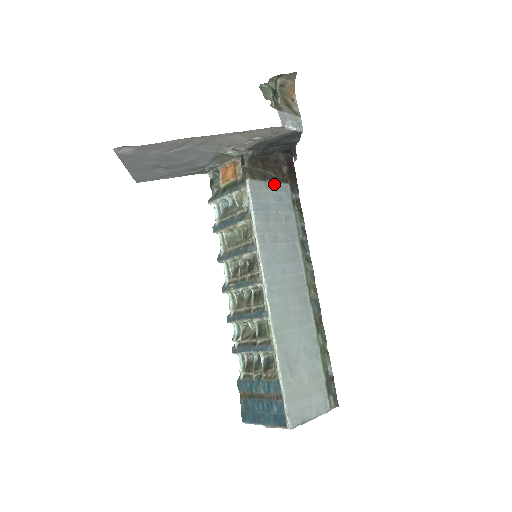
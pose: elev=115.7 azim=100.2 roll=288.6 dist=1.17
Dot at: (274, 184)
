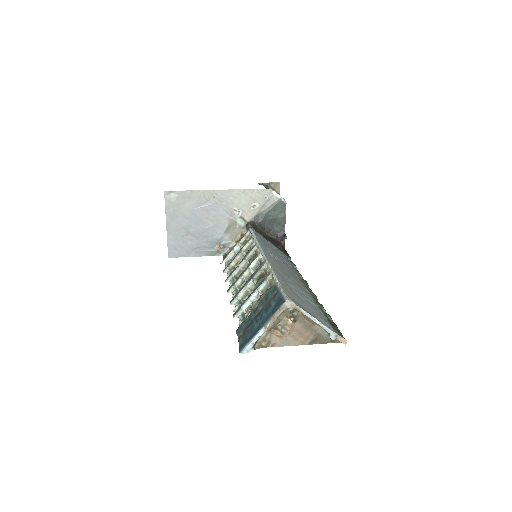
Dot at: occluded
